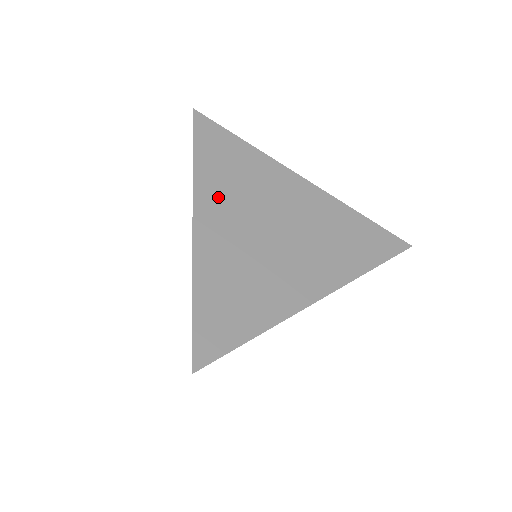
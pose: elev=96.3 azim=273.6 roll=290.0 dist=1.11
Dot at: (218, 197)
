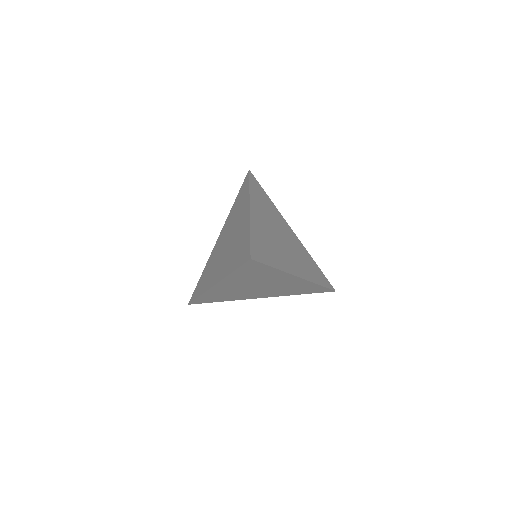
Dot at: (236, 281)
